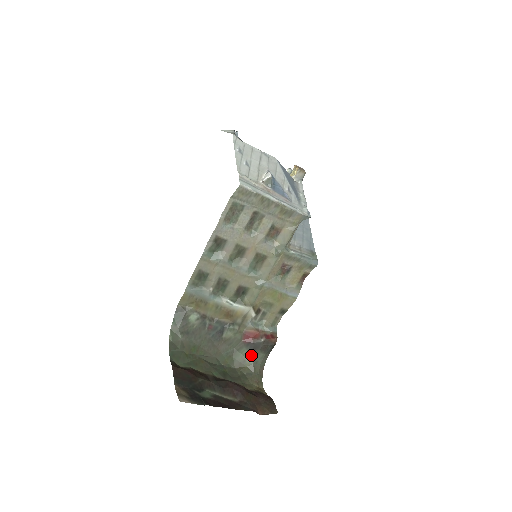
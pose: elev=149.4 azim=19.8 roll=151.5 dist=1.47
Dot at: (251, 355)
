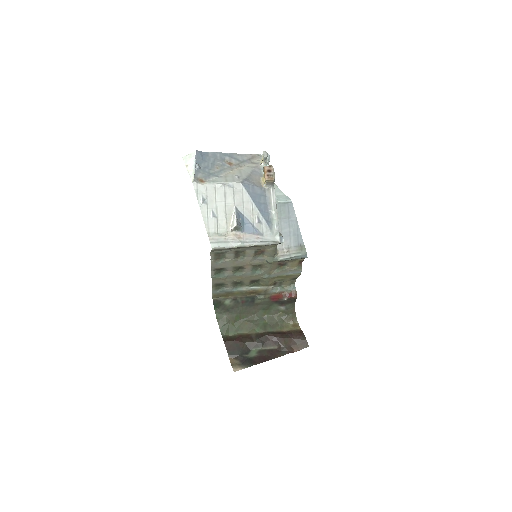
Dot at: (281, 306)
